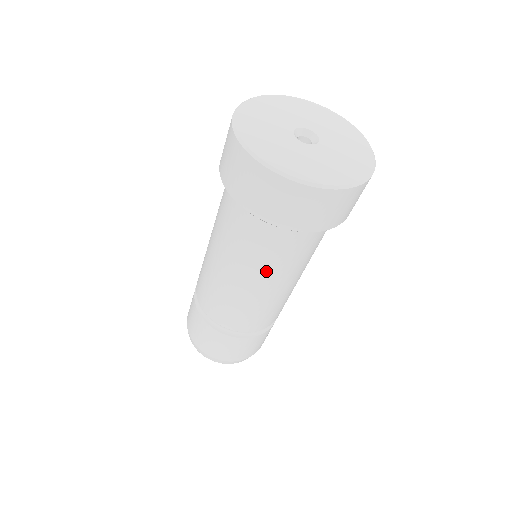
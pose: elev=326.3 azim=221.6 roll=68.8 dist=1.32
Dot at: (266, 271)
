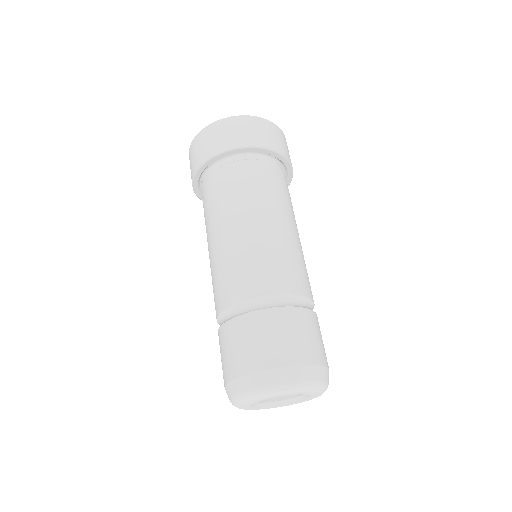
Dot at: (249, 202)
